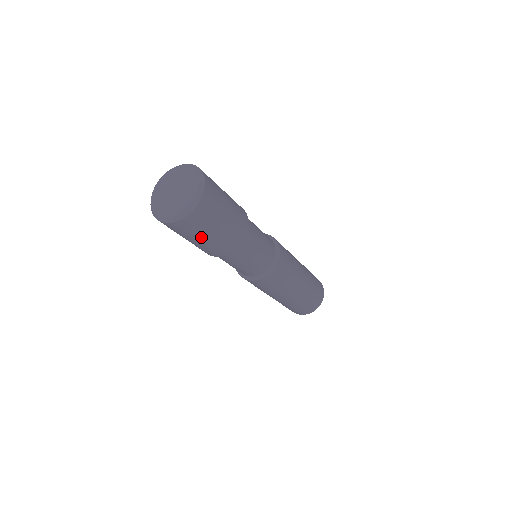
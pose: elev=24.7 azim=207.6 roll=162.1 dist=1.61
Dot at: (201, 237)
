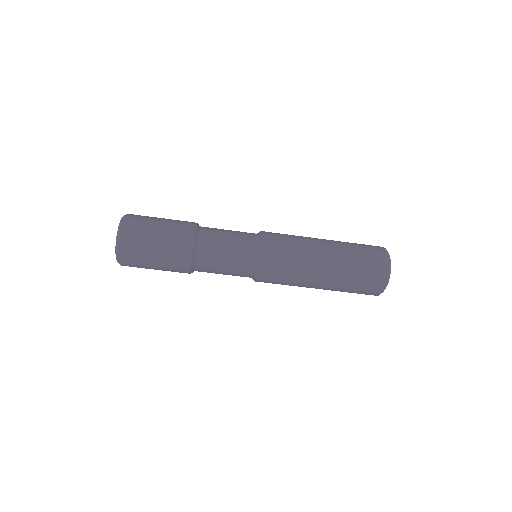
Dot at: (154, 233)
